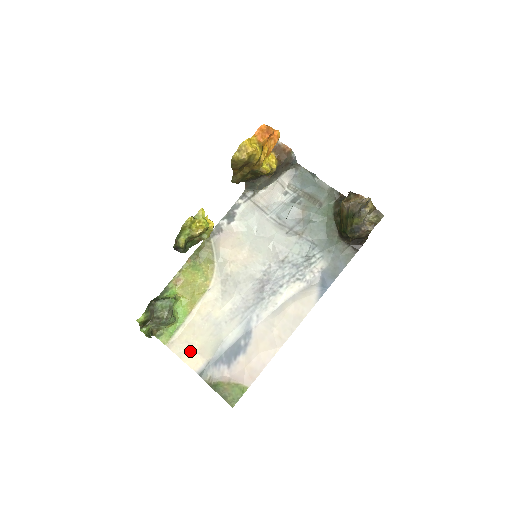
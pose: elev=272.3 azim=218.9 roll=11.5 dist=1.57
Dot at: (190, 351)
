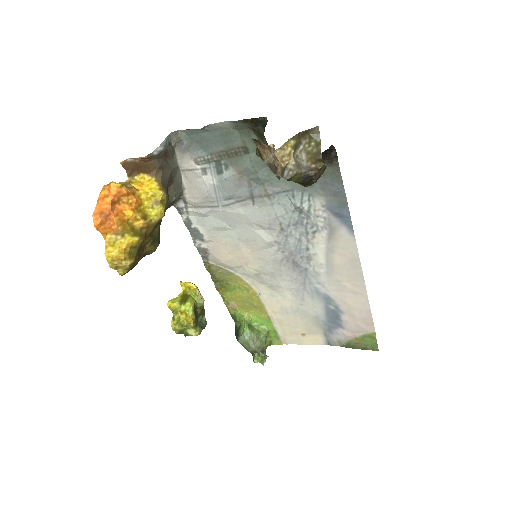
Dot at: (303, 337)
